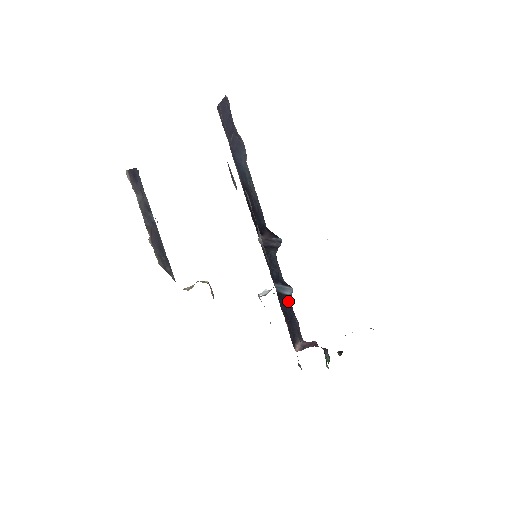
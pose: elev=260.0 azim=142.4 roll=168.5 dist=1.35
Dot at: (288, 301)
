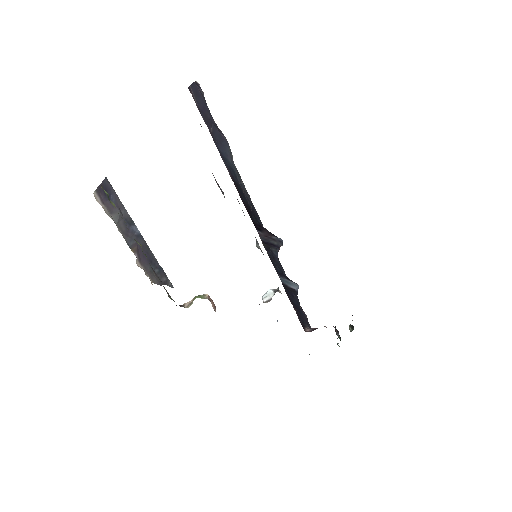
Dot at: (294, 295)
